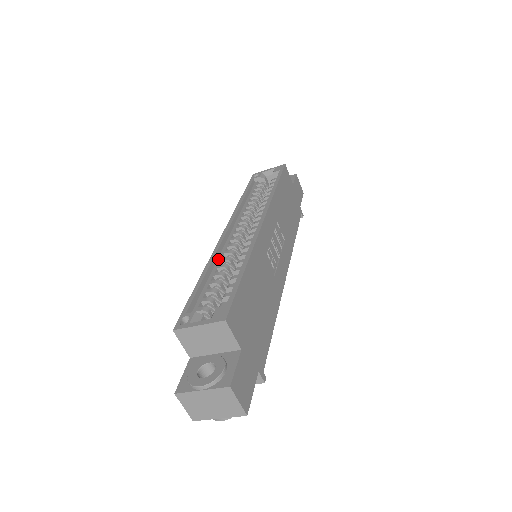
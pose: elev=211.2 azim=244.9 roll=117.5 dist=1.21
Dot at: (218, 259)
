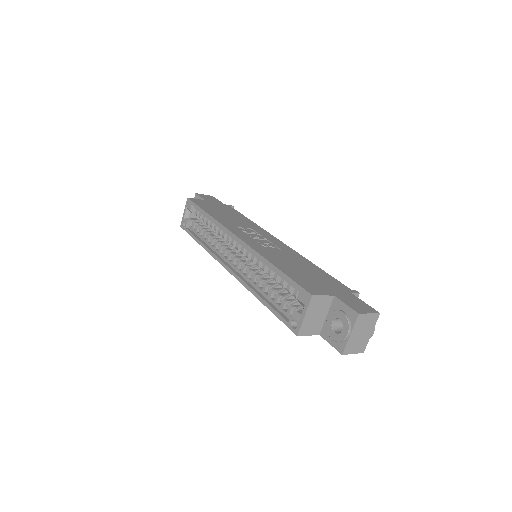
Dot at: (250, 283)
